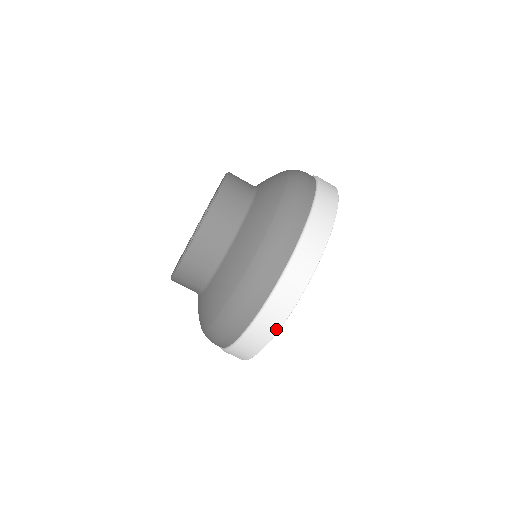
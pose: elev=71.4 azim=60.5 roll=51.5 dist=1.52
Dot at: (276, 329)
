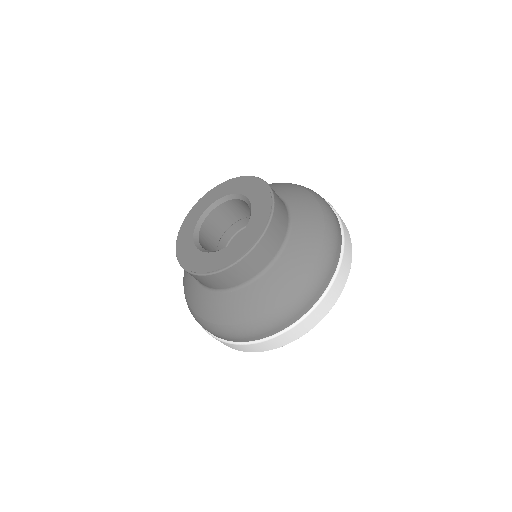
Dot at: (289, 342)
